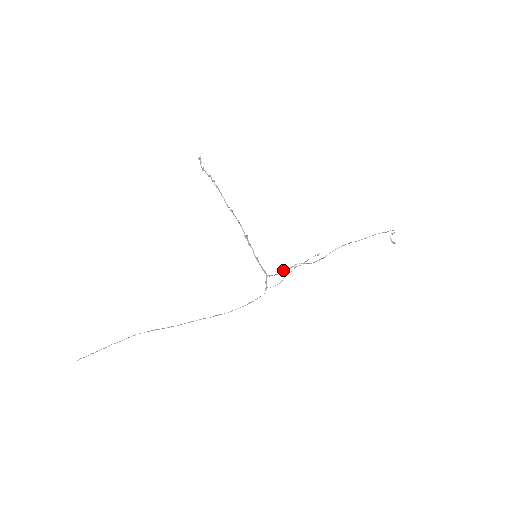
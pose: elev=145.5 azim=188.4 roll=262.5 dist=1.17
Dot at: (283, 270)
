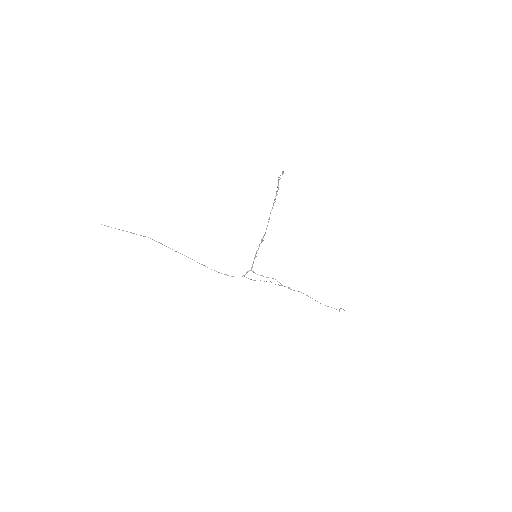
Dot at: occluded
